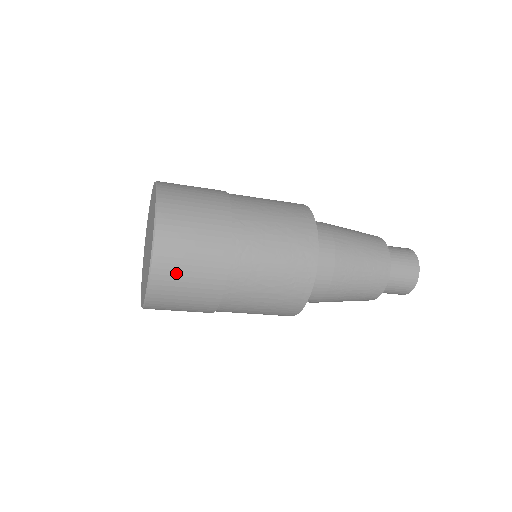
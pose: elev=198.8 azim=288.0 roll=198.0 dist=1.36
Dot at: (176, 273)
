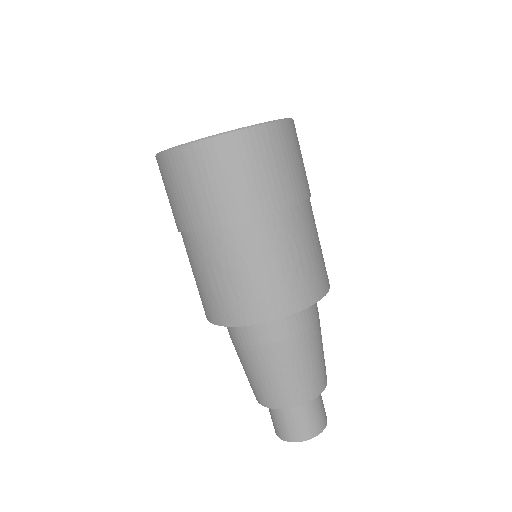
Dot at: occluded
